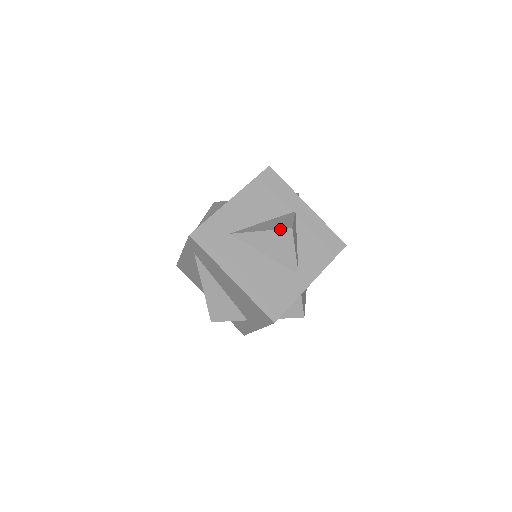
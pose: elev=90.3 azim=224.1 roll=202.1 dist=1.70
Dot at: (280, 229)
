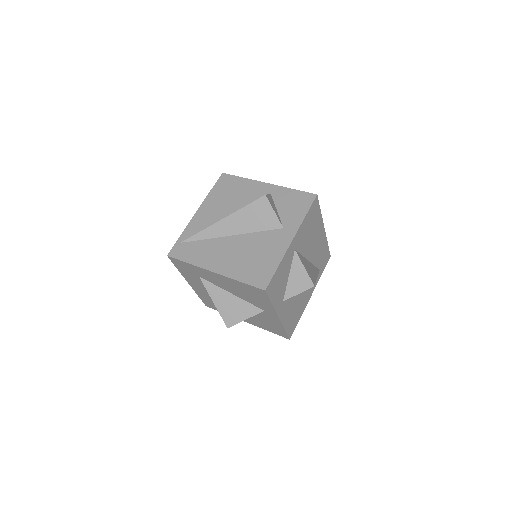
Dot at: occluded
